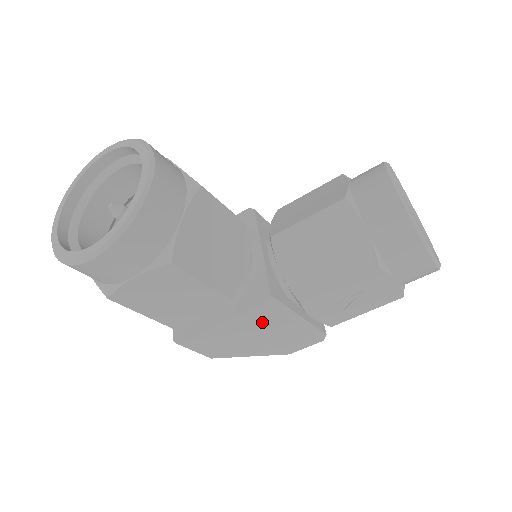
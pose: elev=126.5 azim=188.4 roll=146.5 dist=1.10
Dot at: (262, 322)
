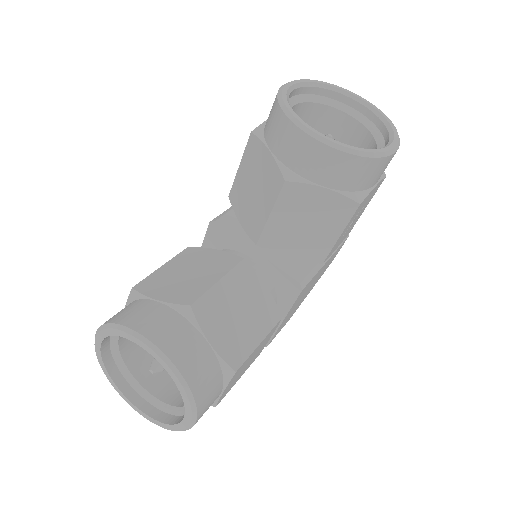
Dot at: (306, 289)
